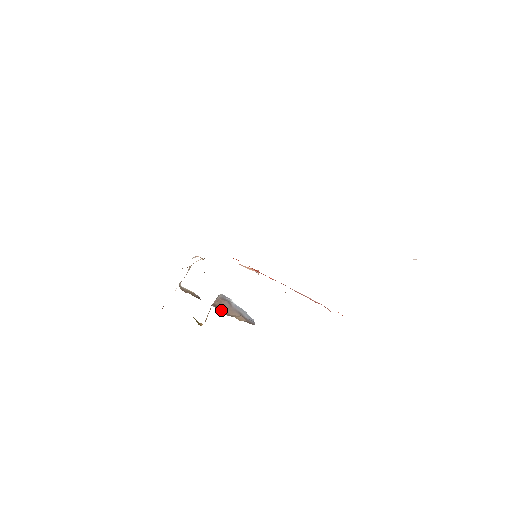
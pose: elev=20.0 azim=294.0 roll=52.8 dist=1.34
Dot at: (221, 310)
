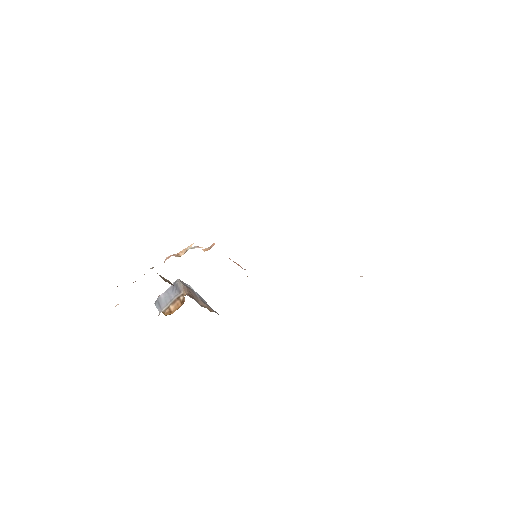
Dot at: (196, 301)
